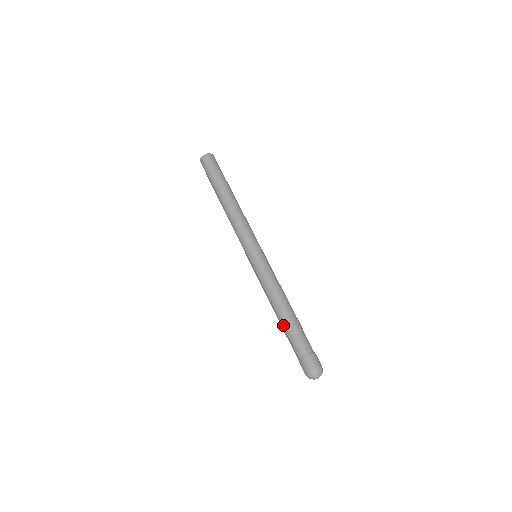
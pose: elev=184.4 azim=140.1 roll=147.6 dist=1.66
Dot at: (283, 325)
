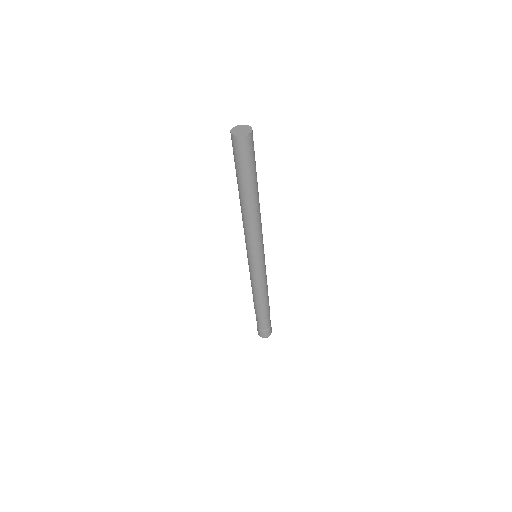
Dot at: (254, 308)
